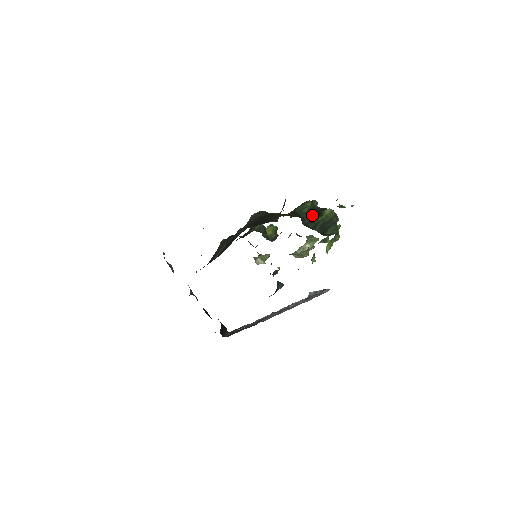
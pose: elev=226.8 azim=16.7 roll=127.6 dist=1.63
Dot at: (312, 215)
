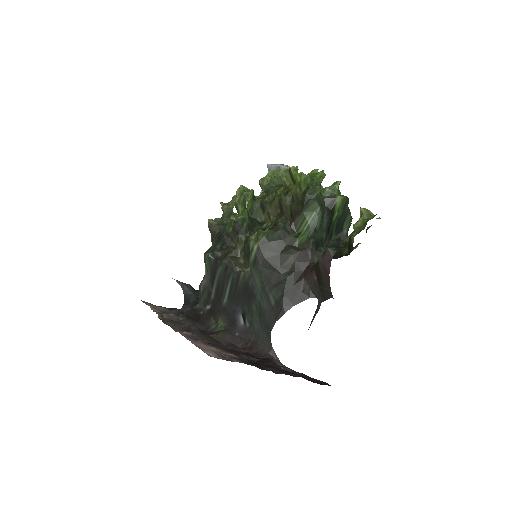
Dot at: (325, 222)
